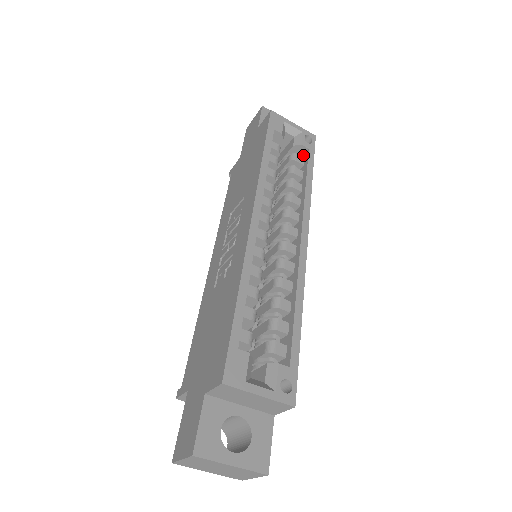
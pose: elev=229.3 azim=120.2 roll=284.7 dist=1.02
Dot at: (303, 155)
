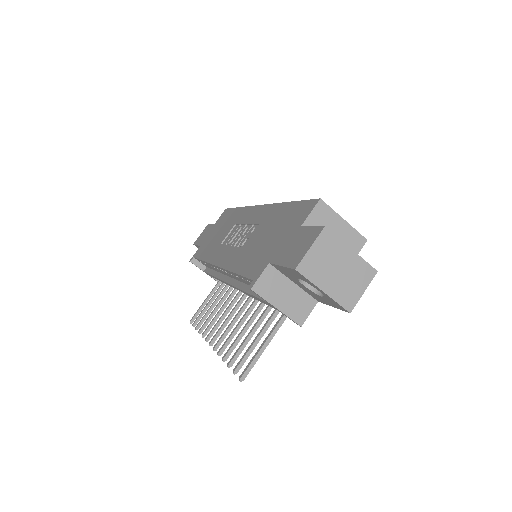
Dot at: occluded
